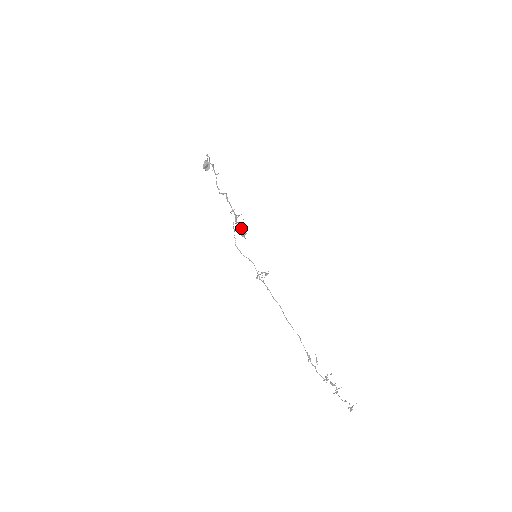
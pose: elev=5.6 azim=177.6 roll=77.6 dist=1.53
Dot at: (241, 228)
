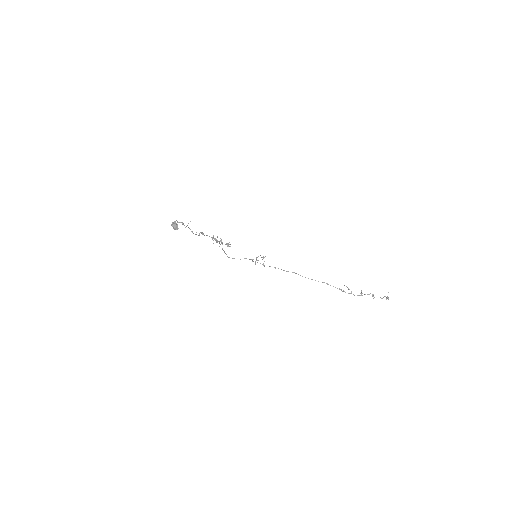
Dot at: occluded
